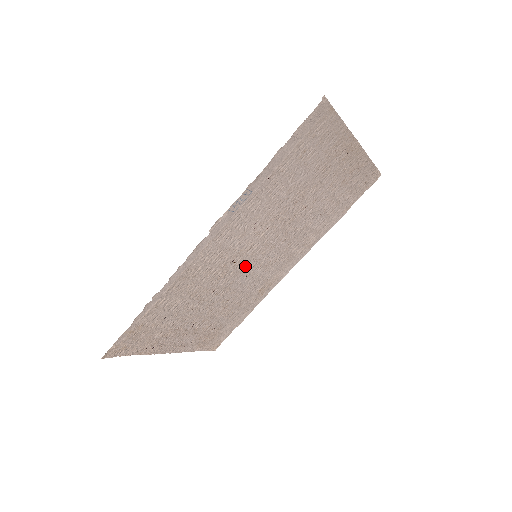
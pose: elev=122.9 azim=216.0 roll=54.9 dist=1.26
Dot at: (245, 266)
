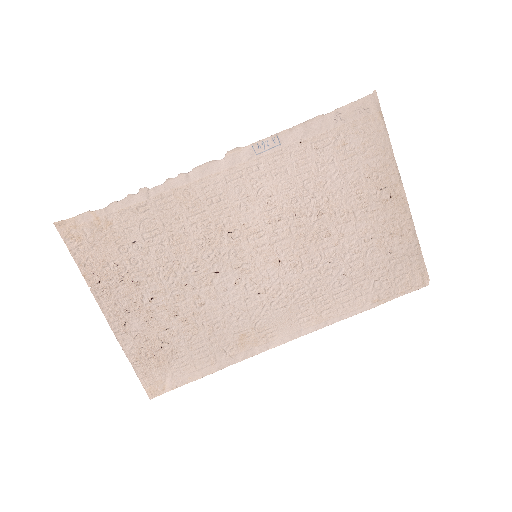
Dot at: (240, 261)
